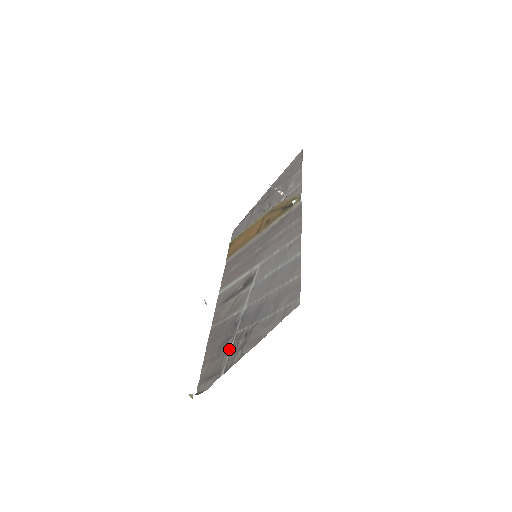
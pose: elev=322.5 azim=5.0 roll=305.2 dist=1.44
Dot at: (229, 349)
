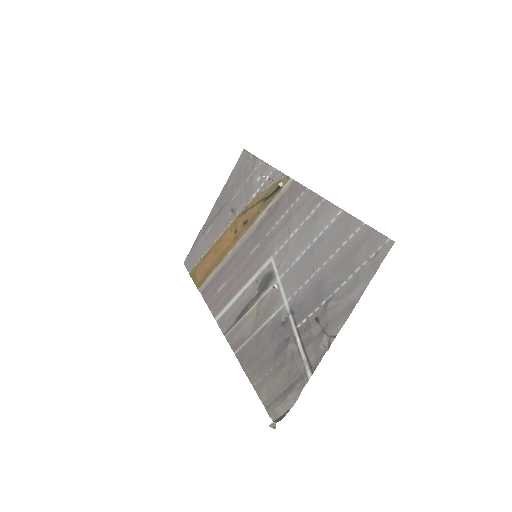
Dot at: (297, 349)
